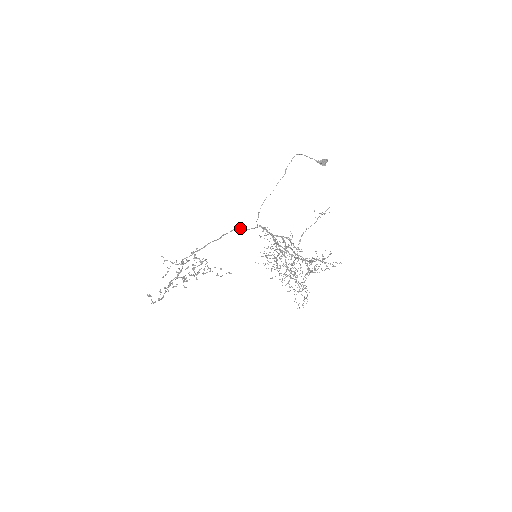
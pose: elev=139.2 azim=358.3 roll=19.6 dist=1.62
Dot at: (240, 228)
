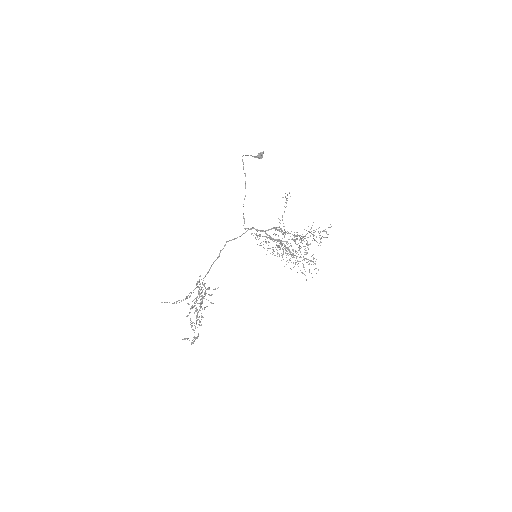
Dot at: (233, 239)
